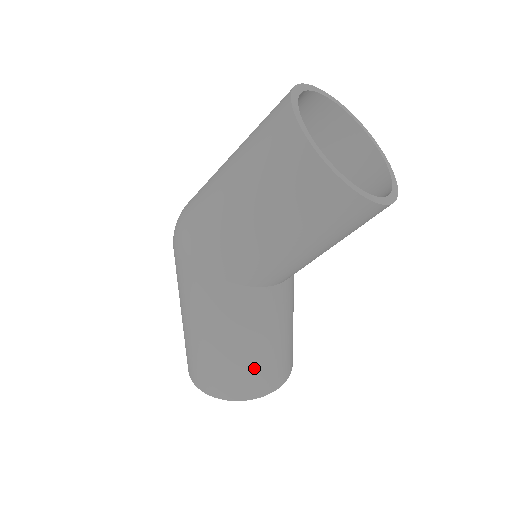
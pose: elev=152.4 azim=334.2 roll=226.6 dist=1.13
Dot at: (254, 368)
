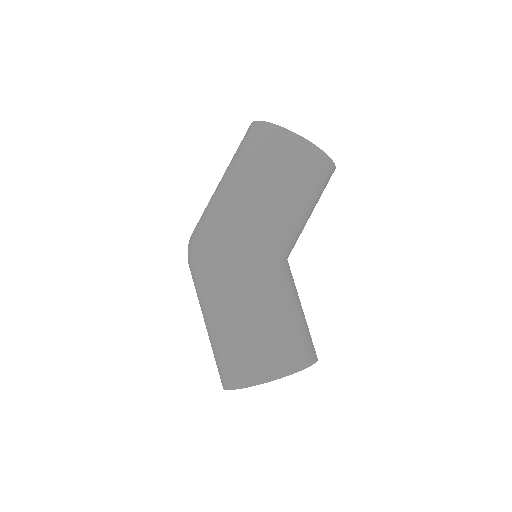
Dot at: (290, 335)
